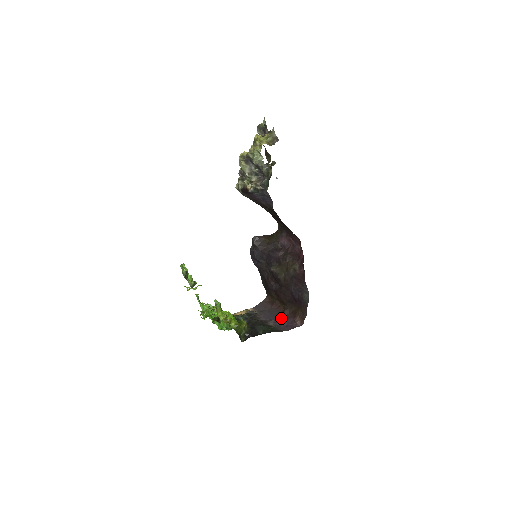
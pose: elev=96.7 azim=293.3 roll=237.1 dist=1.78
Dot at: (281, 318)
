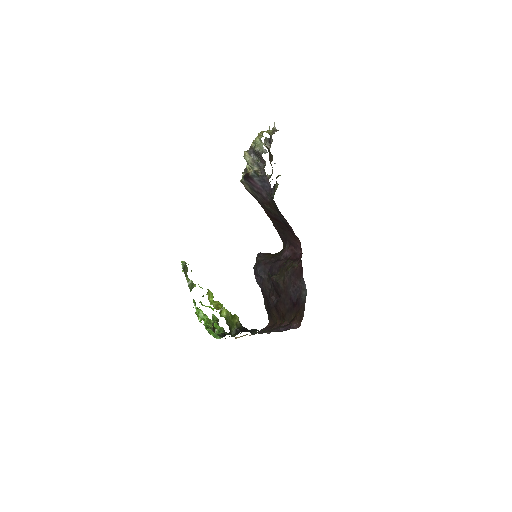
Dot at: (279, 327)
